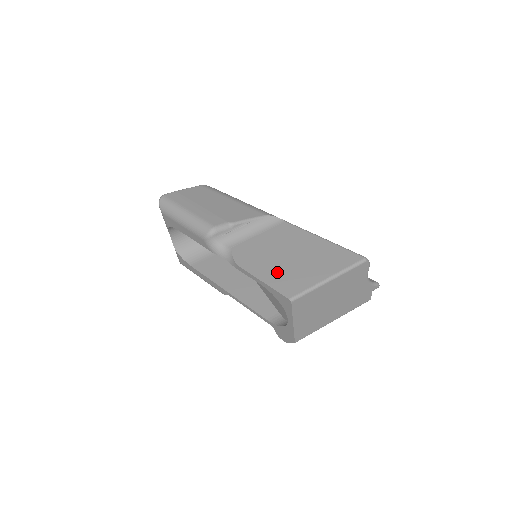
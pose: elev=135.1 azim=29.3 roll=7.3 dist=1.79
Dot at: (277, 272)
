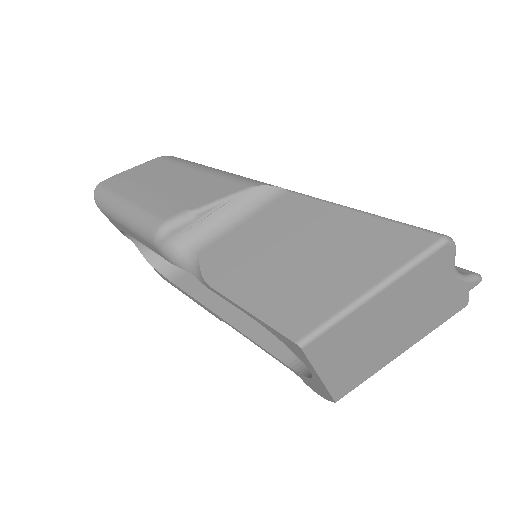
Dot at: (274, 289)
